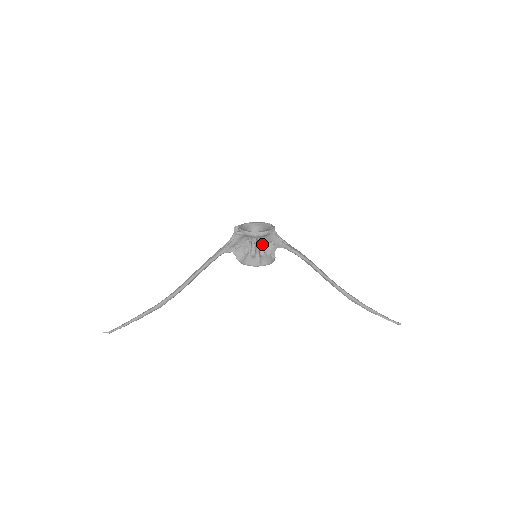
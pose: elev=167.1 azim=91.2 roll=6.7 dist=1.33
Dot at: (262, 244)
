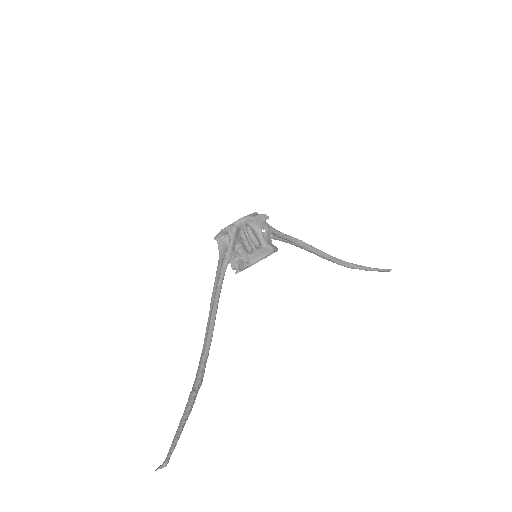
Dot at: occluded
